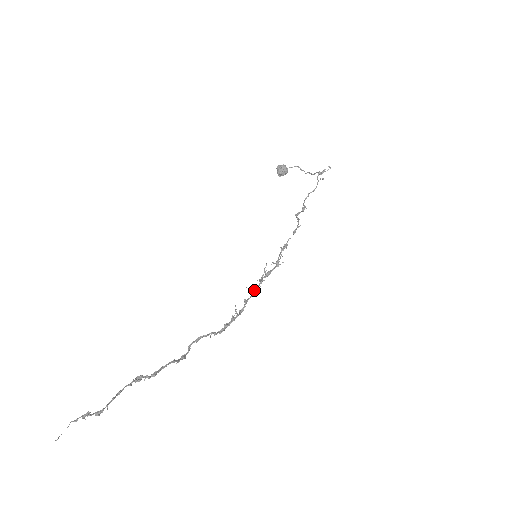
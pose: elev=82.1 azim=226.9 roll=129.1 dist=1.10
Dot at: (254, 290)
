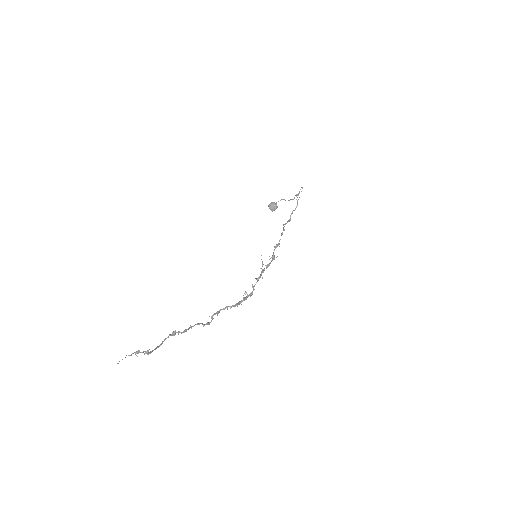
Dot at: (258, 277)
